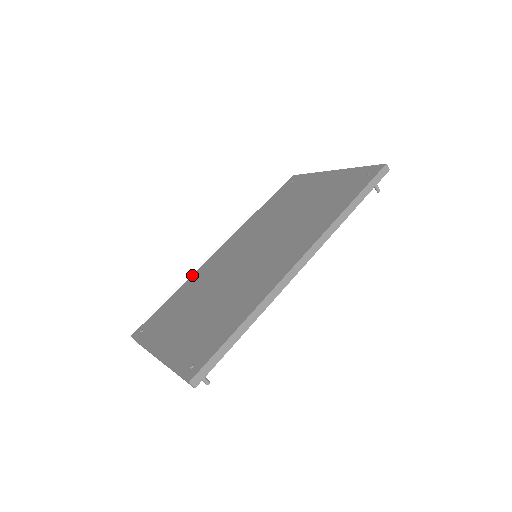
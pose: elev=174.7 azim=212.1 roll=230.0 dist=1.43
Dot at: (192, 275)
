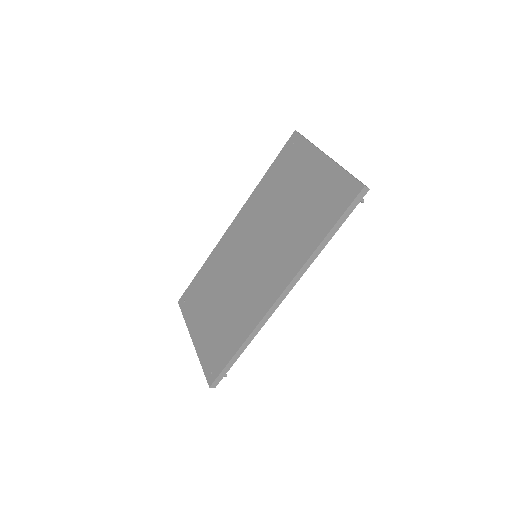
Dot at: (213, 250)
